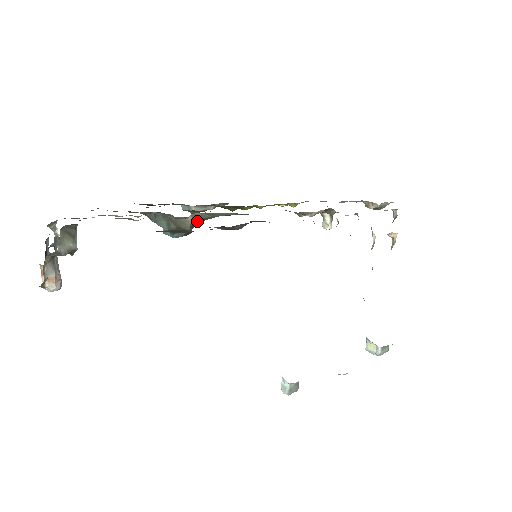
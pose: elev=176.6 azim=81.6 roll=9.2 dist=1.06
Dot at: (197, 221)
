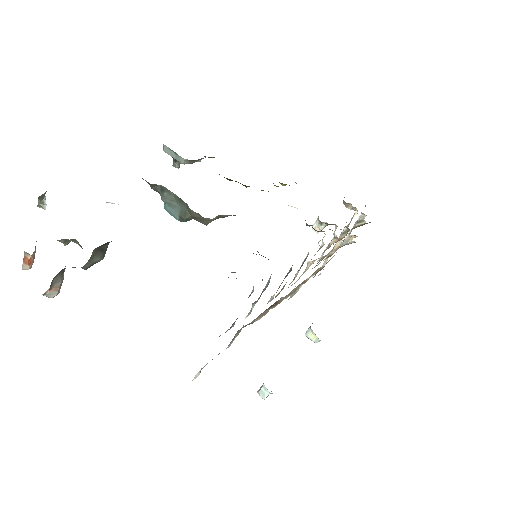
Dot at: (217, 218)
